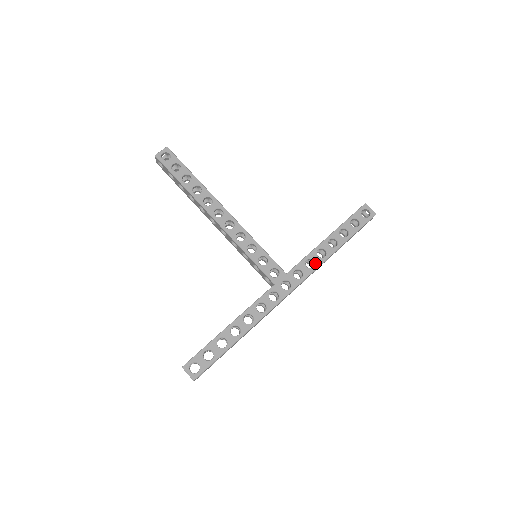
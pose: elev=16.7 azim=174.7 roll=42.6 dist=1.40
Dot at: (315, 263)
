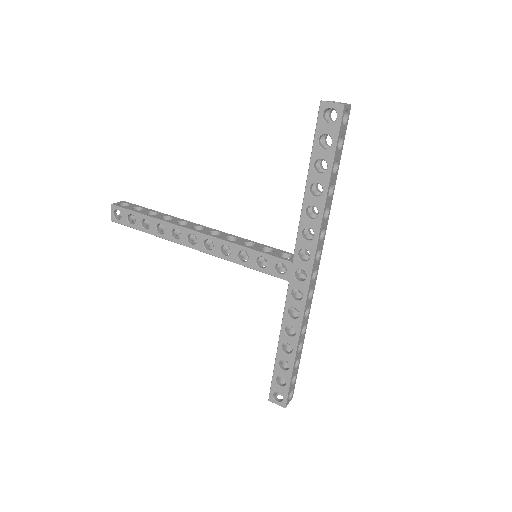
Dot at: (313, 230)
